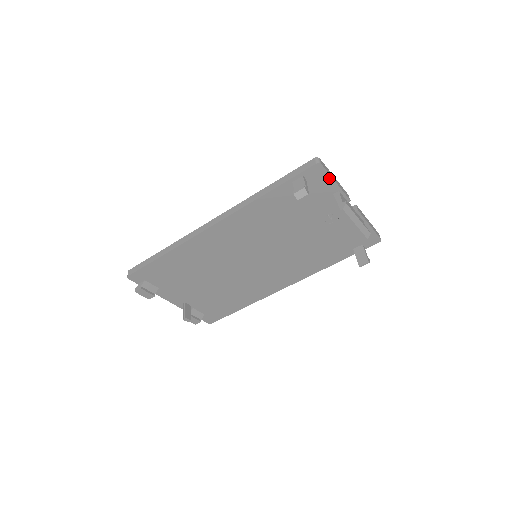
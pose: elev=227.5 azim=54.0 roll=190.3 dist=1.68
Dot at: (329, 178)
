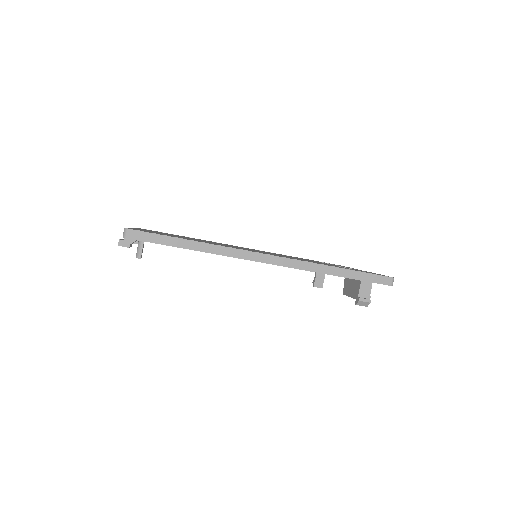
Dot at: occluded
